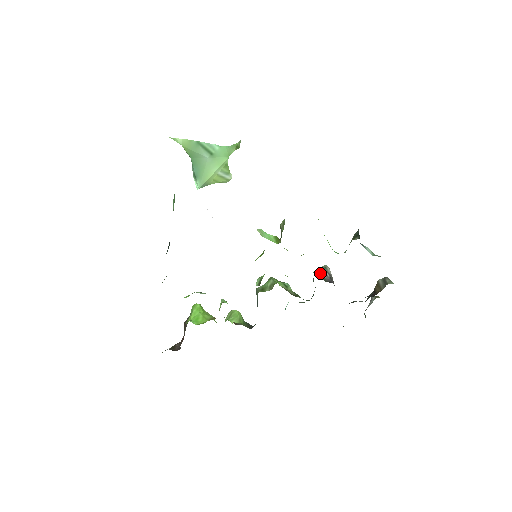
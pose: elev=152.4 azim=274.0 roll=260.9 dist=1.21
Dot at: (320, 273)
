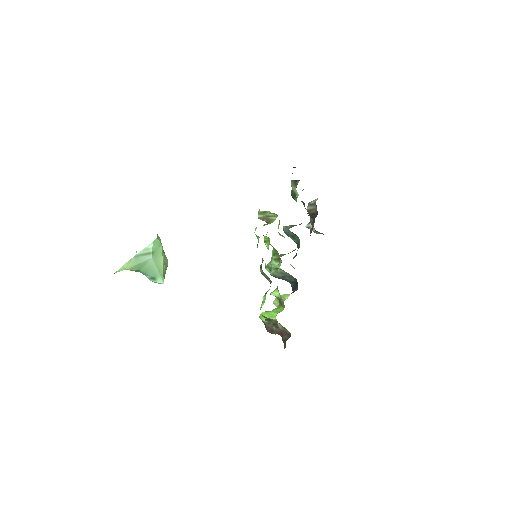
Dot at: (292, 226)
